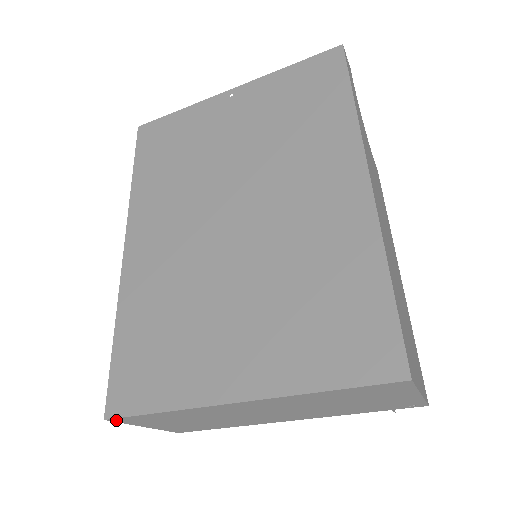
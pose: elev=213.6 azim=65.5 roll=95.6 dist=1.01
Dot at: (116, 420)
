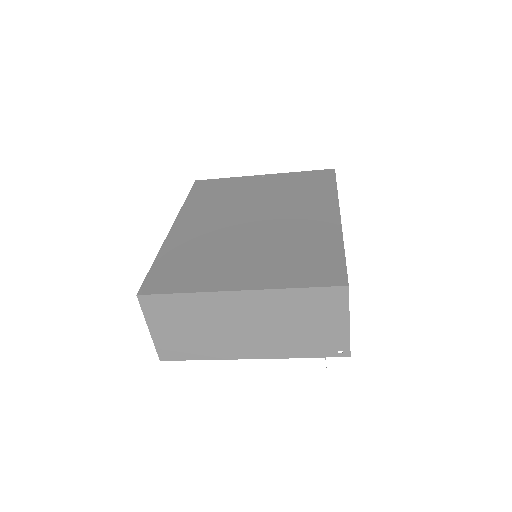
Dot at: (143, 300)
